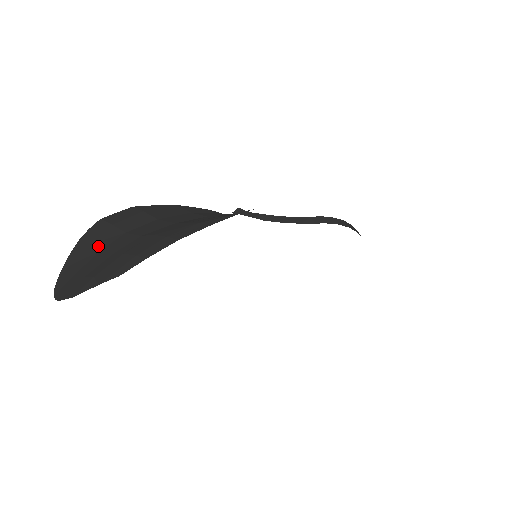
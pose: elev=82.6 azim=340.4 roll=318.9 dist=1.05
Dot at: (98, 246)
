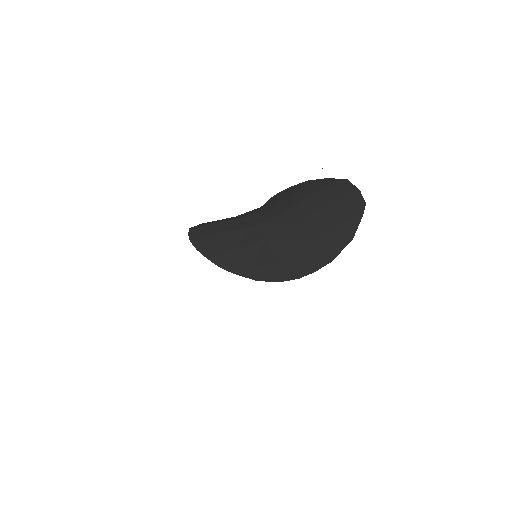
Dot at: (251, 242)
